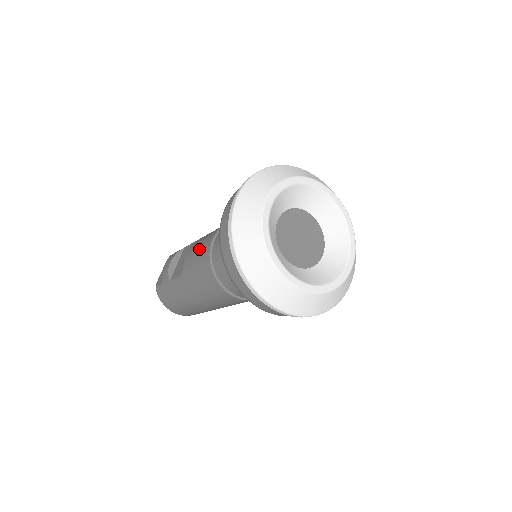
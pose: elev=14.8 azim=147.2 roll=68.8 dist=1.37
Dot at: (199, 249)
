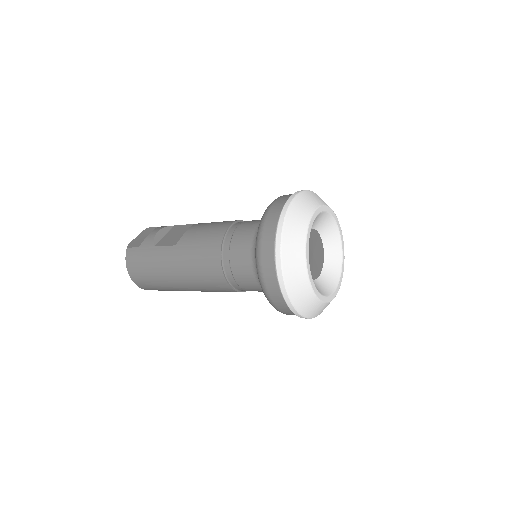
Dot at: (208, 229)
